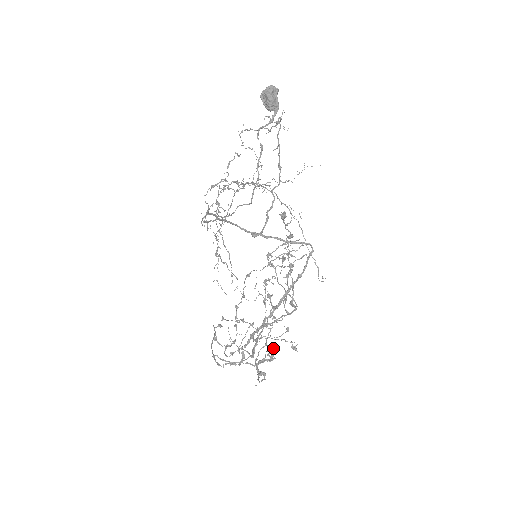
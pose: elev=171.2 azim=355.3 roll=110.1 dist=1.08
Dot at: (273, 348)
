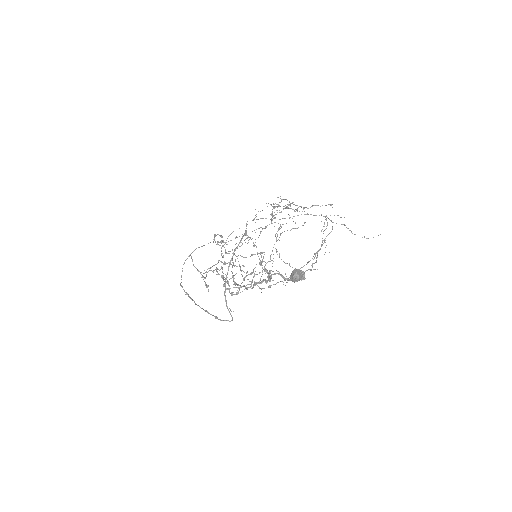
Dot at: (208, 289)
